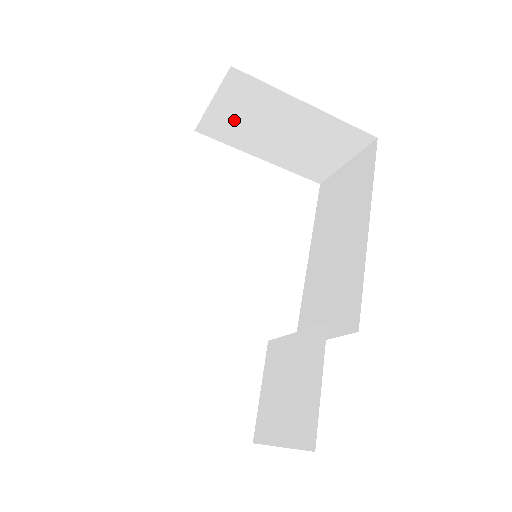
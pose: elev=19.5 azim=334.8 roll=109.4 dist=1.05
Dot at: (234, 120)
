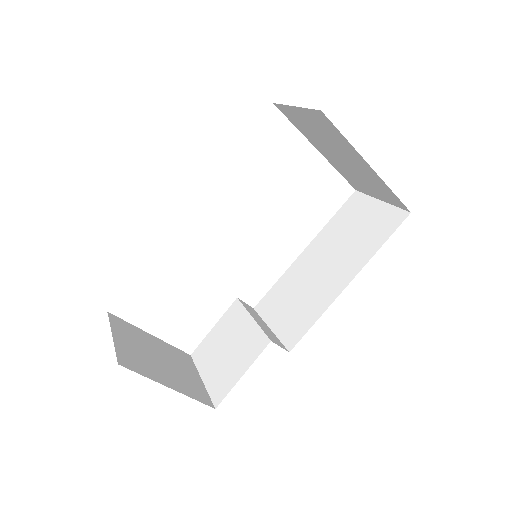
Dot at: (308, 125)
